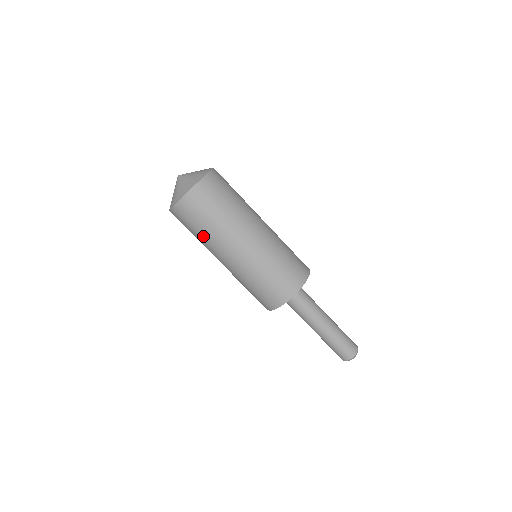
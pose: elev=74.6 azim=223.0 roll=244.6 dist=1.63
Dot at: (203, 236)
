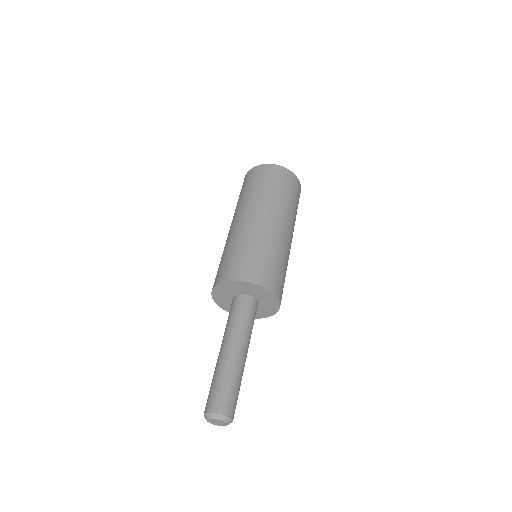
Dot at: (242, 197)
